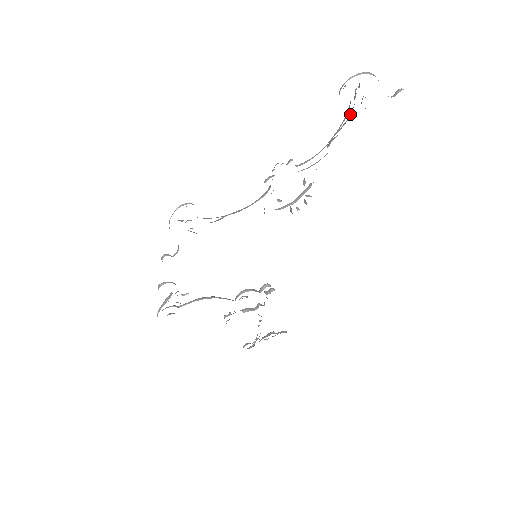
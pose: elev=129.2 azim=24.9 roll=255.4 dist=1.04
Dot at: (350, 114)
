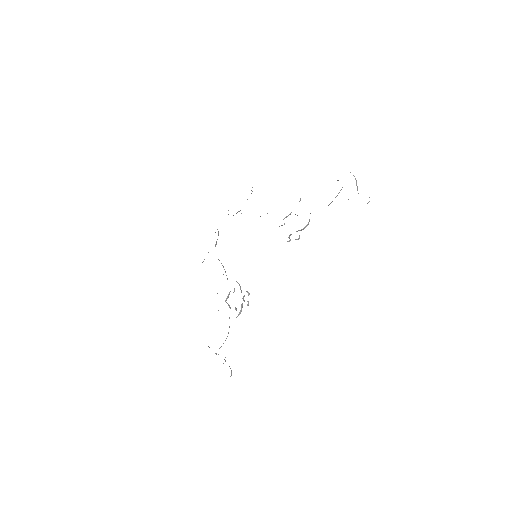
Dot at: occluded
